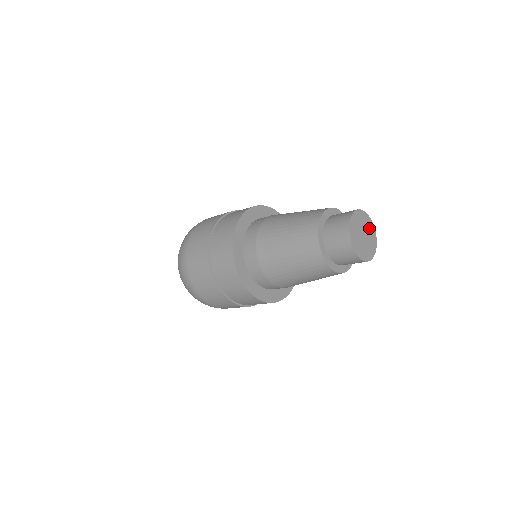
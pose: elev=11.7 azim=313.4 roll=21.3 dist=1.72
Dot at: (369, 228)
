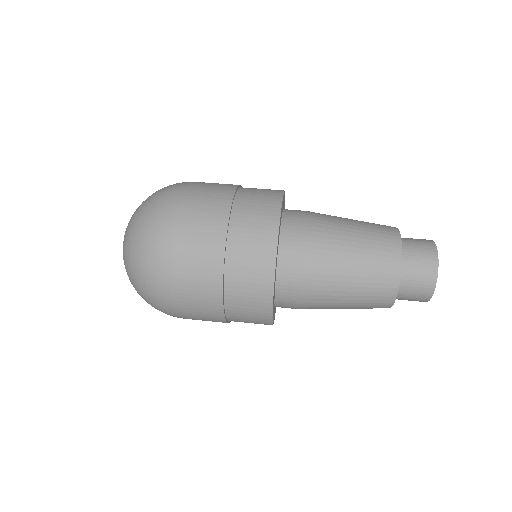
Dot at: occluded
